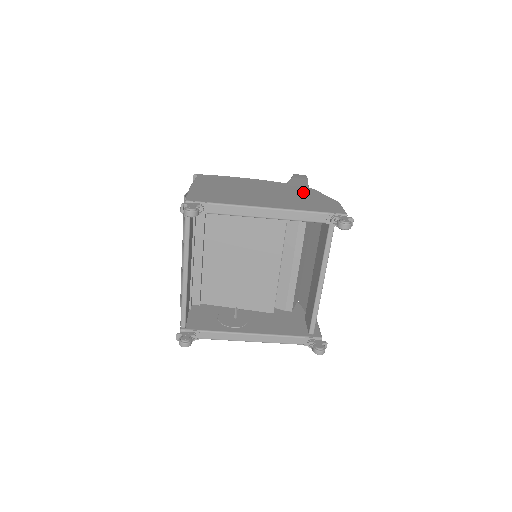
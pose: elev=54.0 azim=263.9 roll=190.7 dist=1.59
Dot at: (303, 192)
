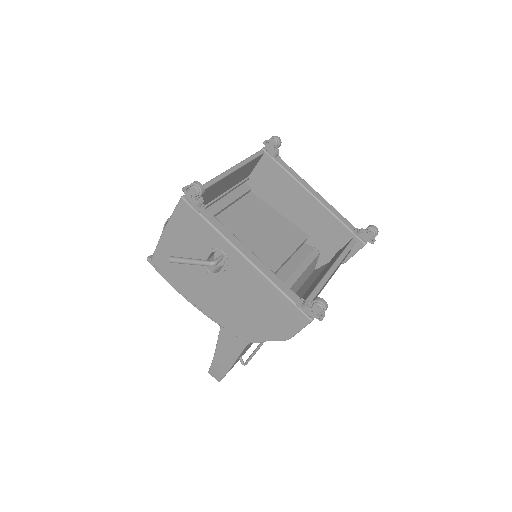
Dot at: occluded
